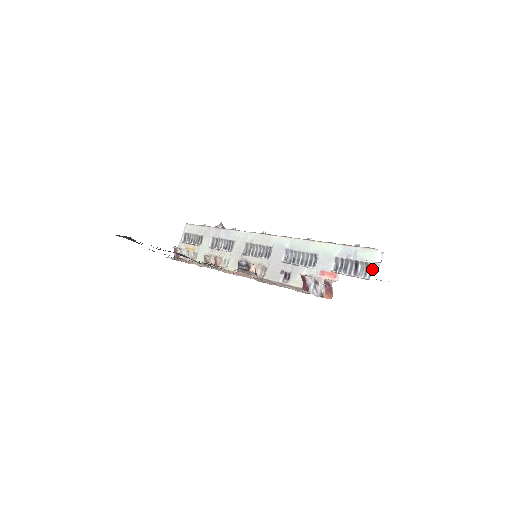
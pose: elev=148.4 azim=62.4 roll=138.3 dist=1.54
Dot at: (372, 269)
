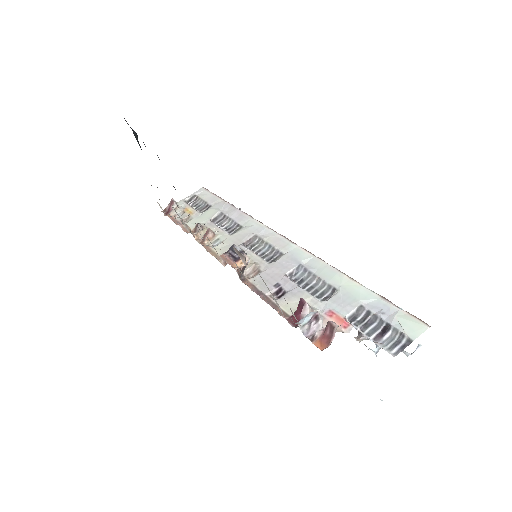
Dot at: (406, 346)
